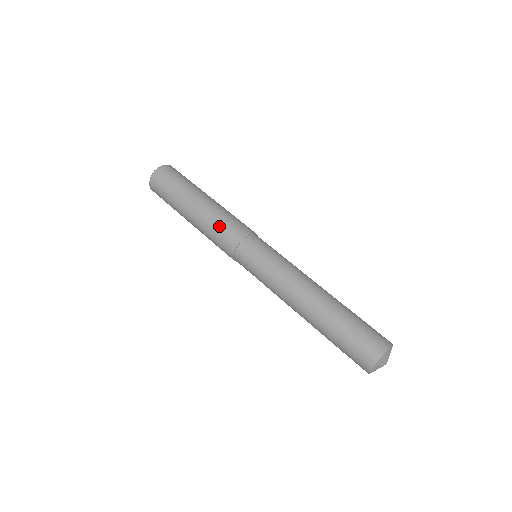
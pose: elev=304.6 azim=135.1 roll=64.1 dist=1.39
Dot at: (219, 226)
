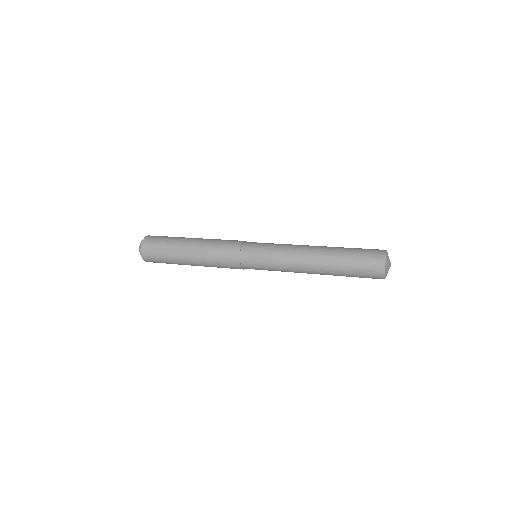
Dot at: (221, 241)
